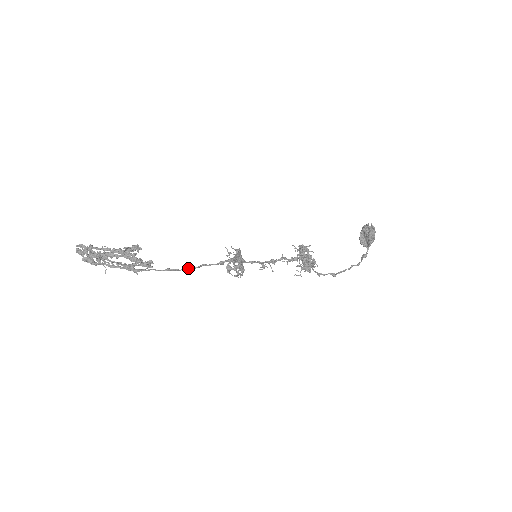
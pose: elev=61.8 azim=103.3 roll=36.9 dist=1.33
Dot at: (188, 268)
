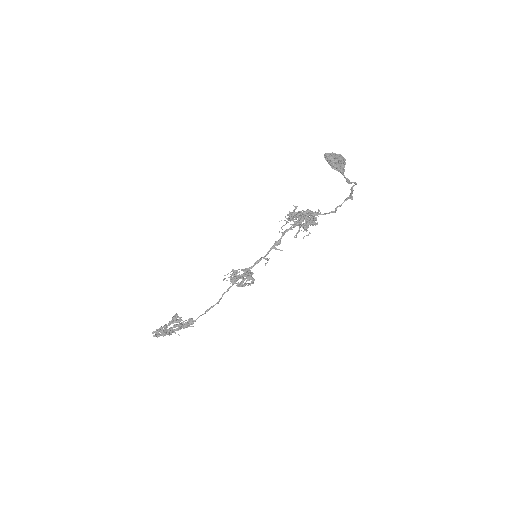
Dot at: occluded
